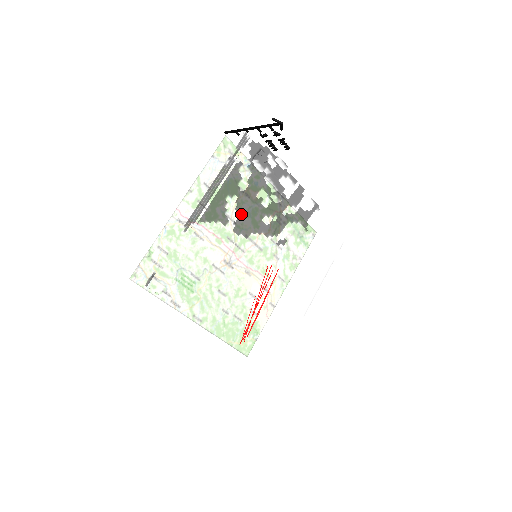
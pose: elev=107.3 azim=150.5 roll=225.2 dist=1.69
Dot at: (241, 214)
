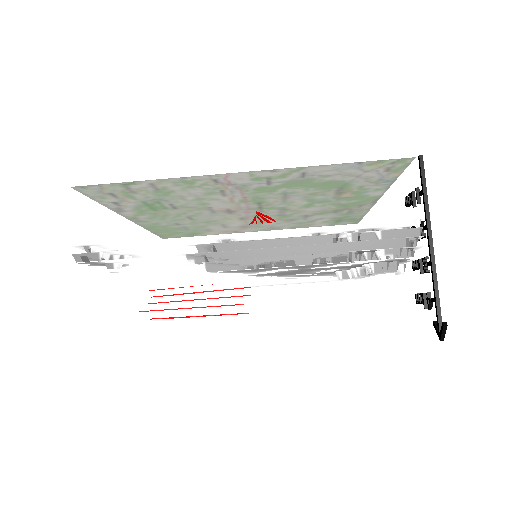
Dot at: (280, 272)
